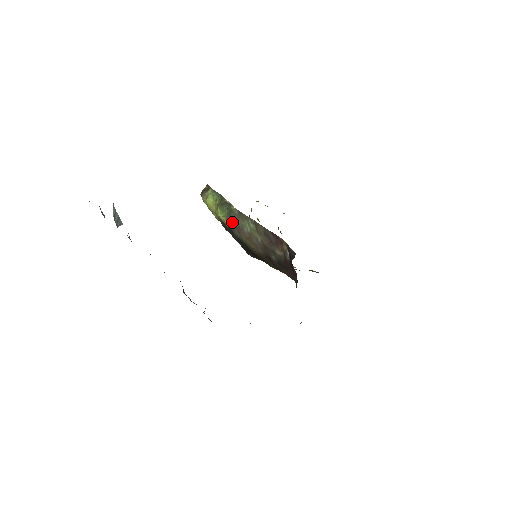
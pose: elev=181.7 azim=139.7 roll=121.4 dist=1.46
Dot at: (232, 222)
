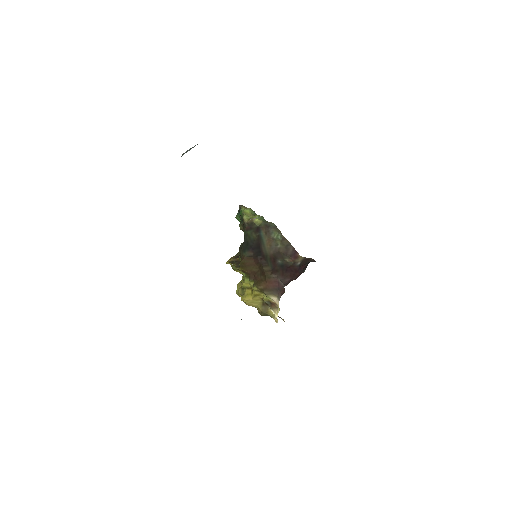
Dot at: (266, 225)
